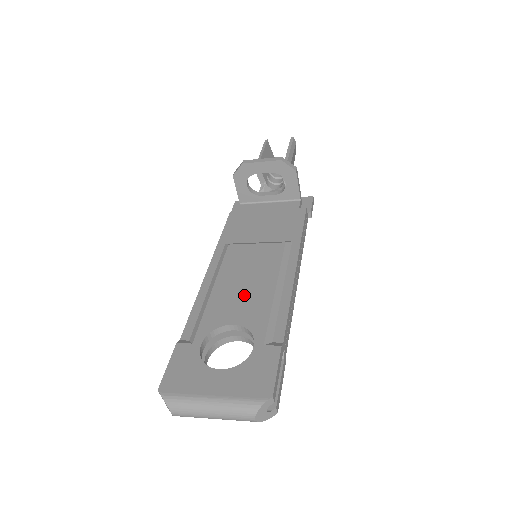
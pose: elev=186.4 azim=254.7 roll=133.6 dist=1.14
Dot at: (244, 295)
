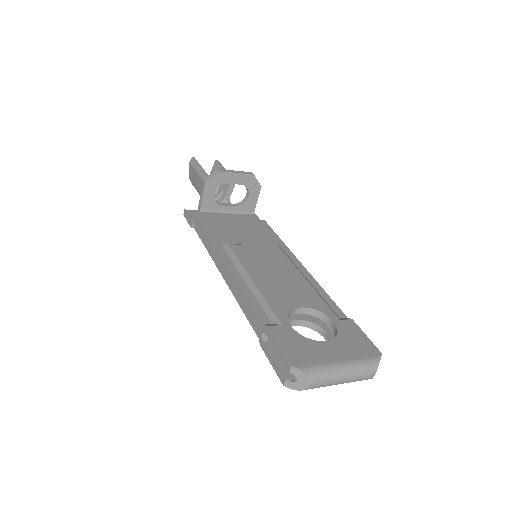
Dot at: (286, 285)
